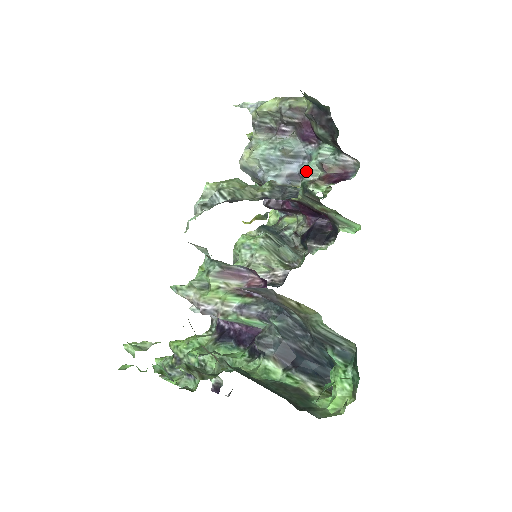
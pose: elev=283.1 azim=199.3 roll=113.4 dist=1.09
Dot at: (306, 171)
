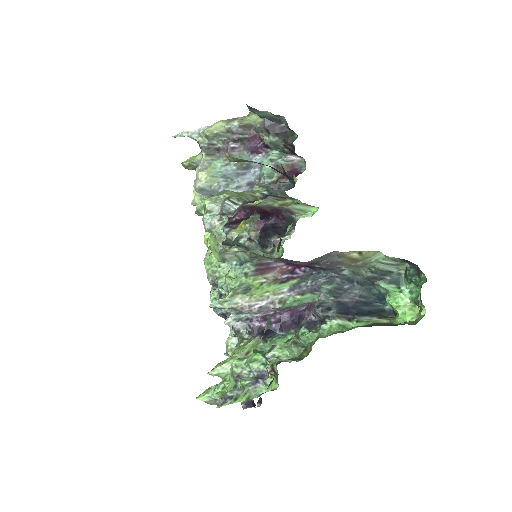
Dot at: (265, 175)
